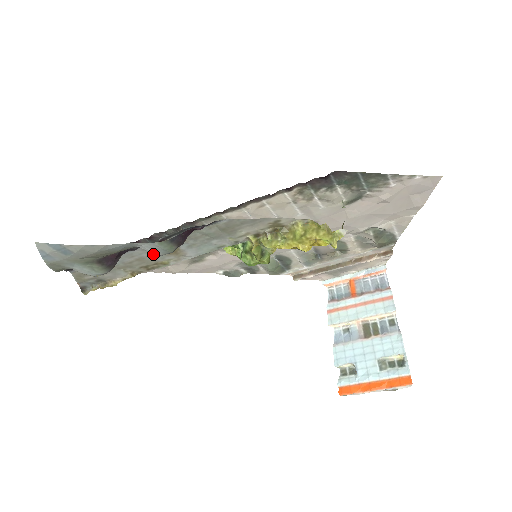
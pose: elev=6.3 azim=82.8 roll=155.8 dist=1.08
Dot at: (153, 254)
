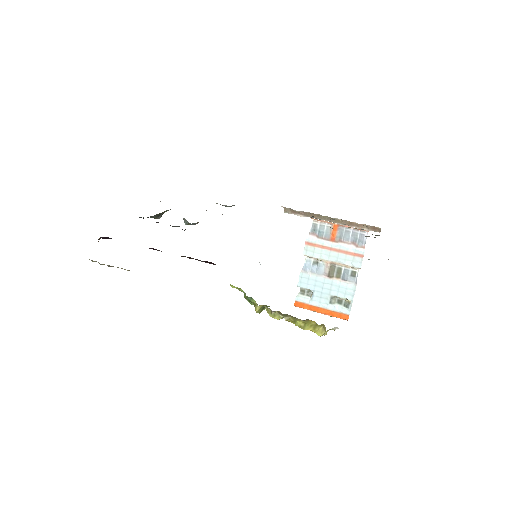
Dot at: occluded
